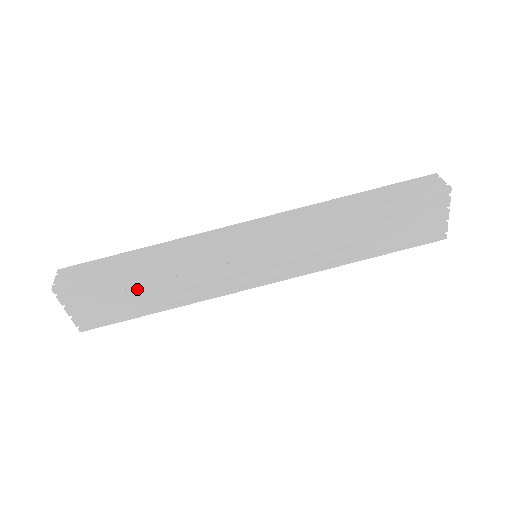
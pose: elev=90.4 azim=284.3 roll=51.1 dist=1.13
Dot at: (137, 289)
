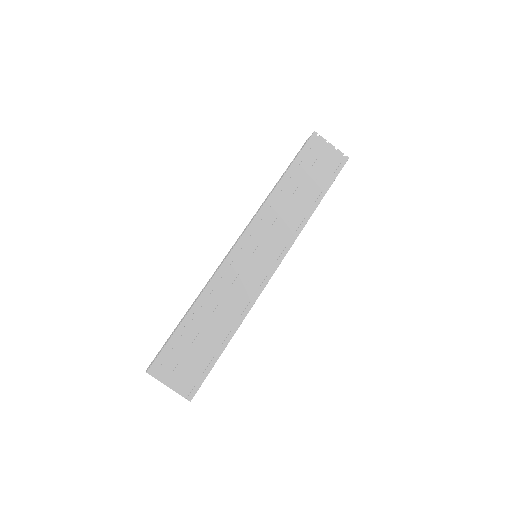
Dot at: (201, 331)
